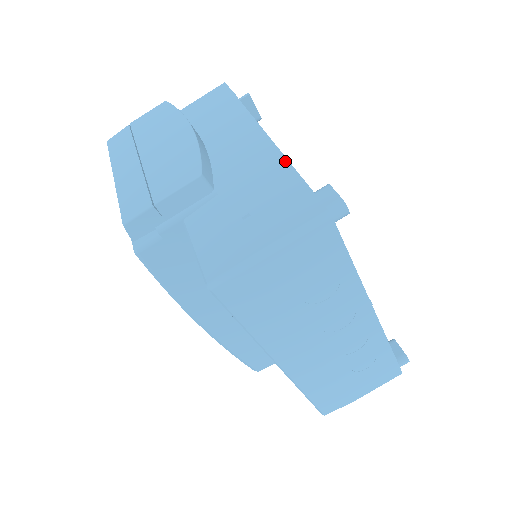
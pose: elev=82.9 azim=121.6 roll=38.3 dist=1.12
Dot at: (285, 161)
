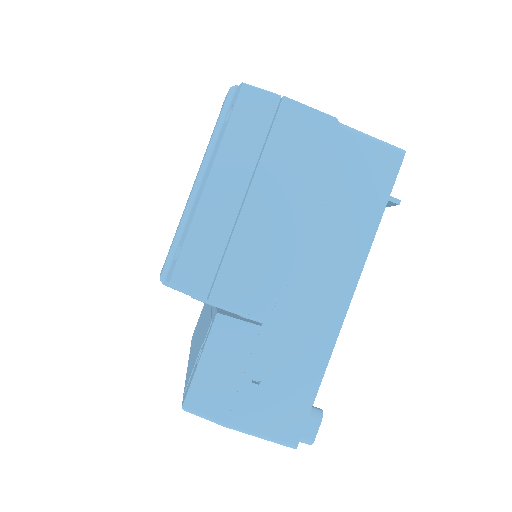
Dot at: (326, 362)
